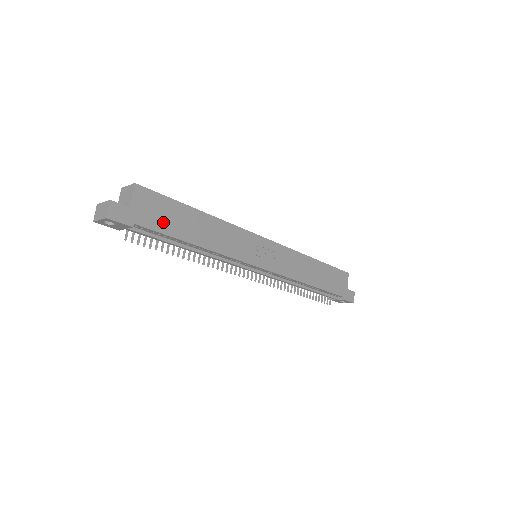
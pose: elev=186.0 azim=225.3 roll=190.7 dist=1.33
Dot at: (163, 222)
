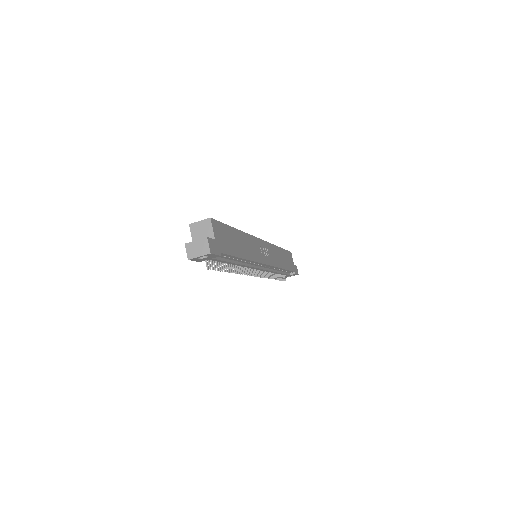
Dot at: (228, 246)
